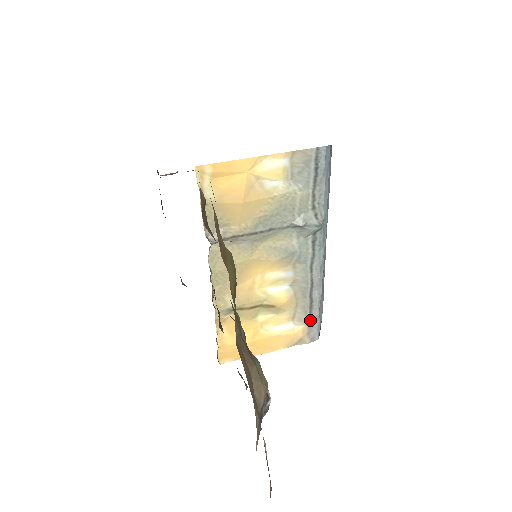
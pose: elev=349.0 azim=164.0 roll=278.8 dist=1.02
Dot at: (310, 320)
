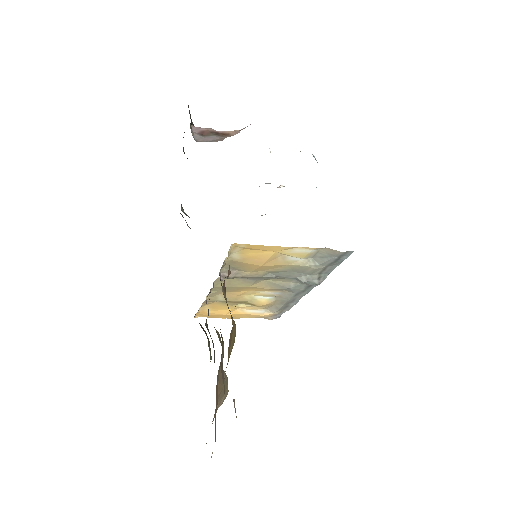
Dot at: (279, 312)
